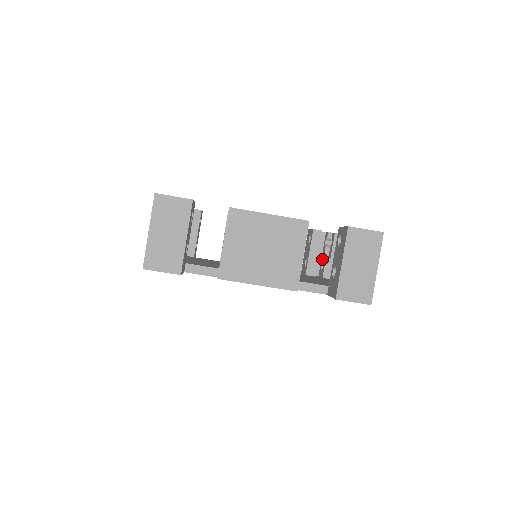
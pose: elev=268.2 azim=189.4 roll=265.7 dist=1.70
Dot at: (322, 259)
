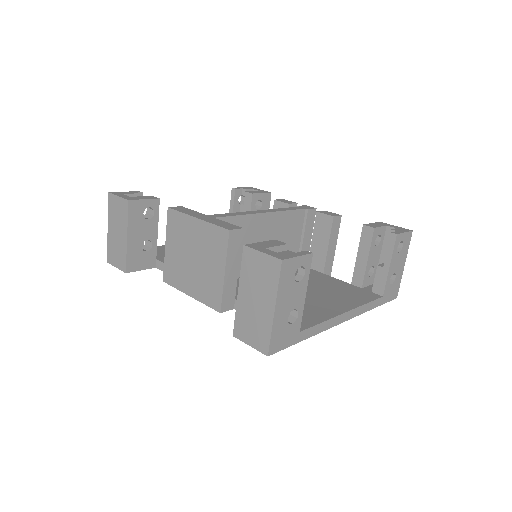
Dot at: occluded
